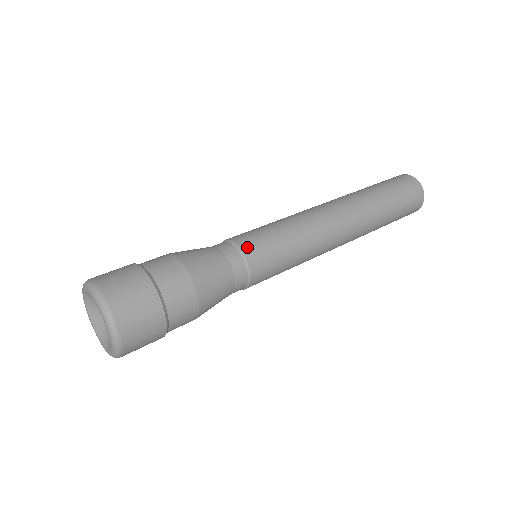
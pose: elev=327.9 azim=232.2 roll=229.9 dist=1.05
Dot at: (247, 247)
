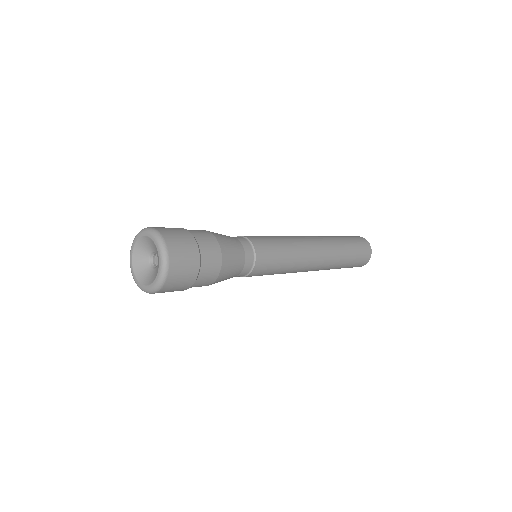
Dot at: (258, 246)
